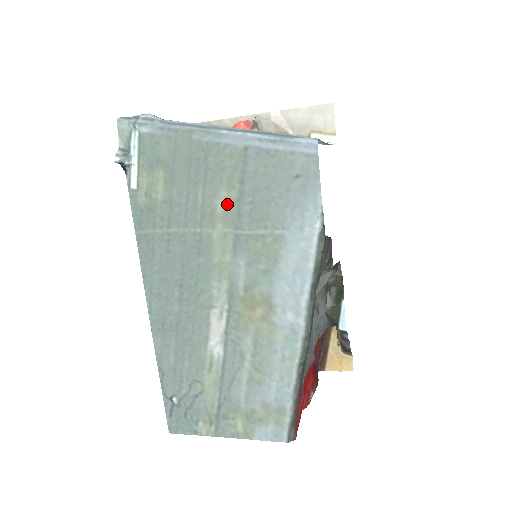
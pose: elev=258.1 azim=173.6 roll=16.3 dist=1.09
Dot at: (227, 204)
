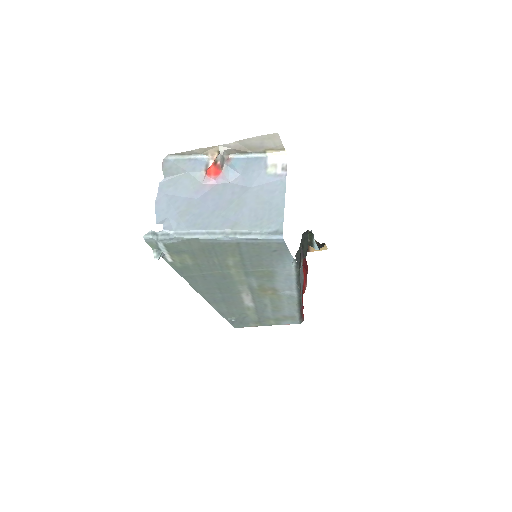
Dot at: (235, 262)
